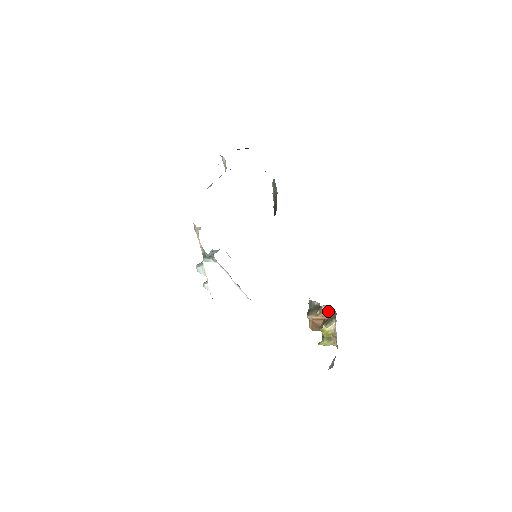
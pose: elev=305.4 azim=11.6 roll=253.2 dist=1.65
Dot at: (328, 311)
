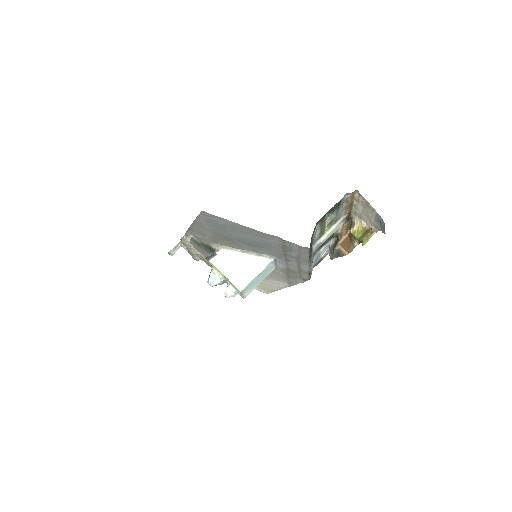
Dot at: (345, 228)
